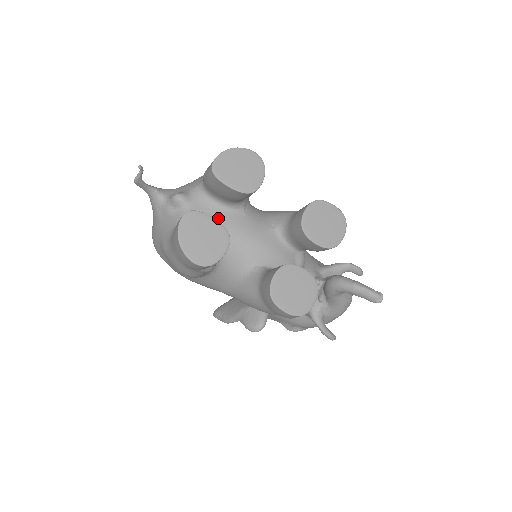
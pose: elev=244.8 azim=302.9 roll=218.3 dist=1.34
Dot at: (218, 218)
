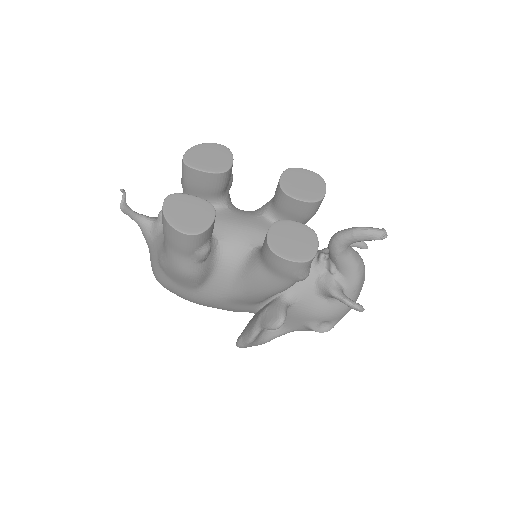
Dot at: occluded
